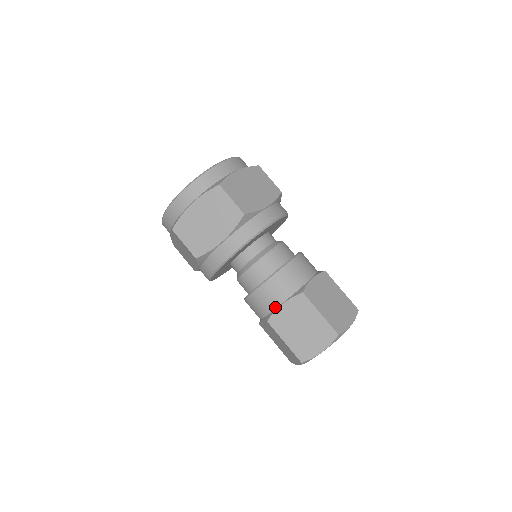
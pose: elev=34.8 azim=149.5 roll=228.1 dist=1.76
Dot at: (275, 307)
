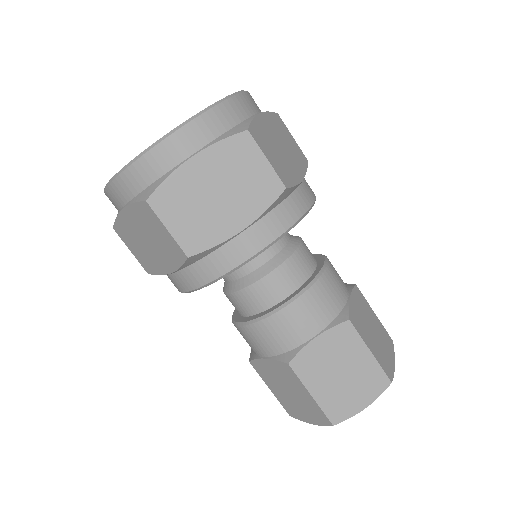
Dot at: (303, 341)
